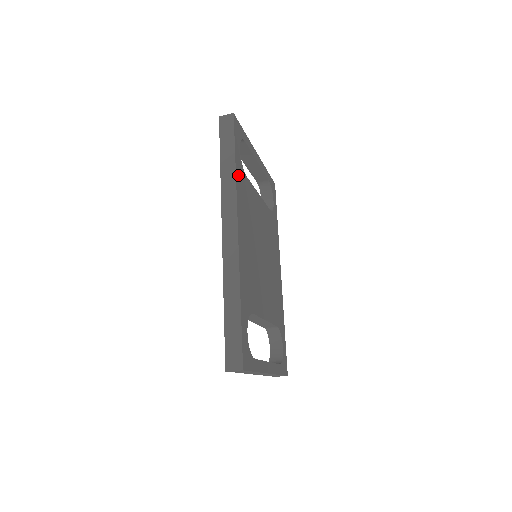
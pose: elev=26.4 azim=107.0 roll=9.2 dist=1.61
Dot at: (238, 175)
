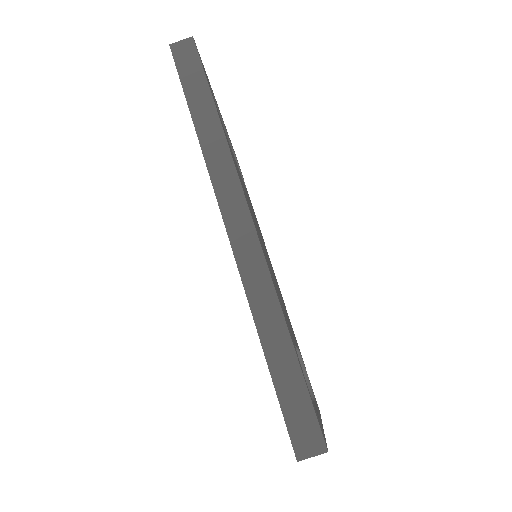
Dot at: (224, 132)
